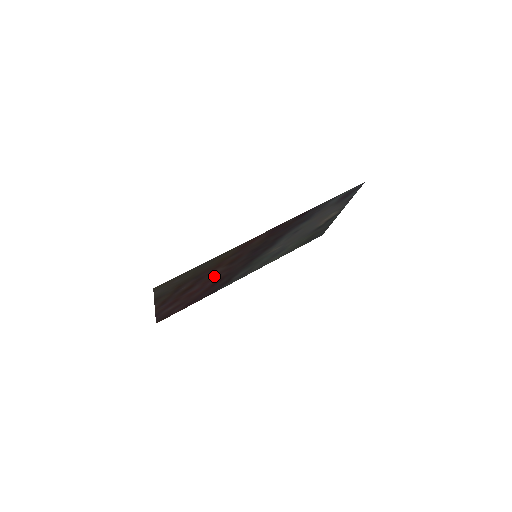
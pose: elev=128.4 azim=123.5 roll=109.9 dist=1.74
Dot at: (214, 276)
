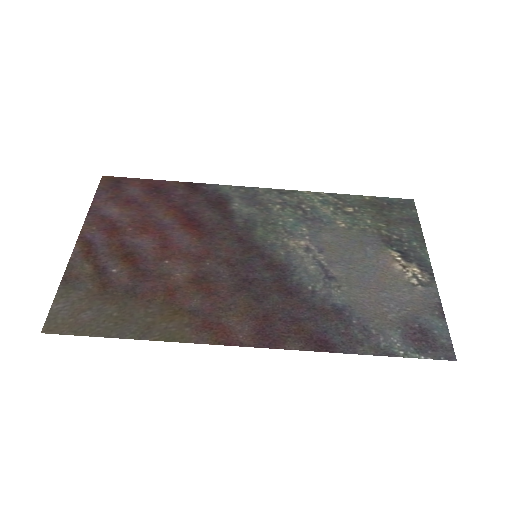
Dot at: (177, 254)
